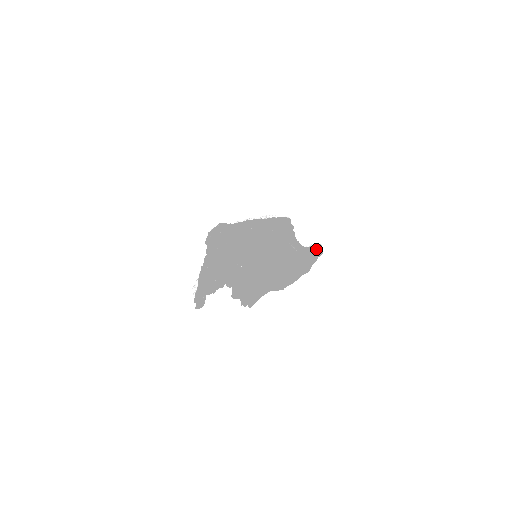
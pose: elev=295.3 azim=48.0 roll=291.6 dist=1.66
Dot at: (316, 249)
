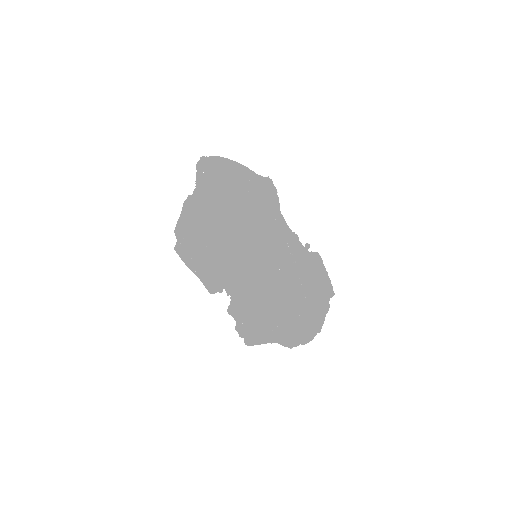
Dot at: (322, 275)
